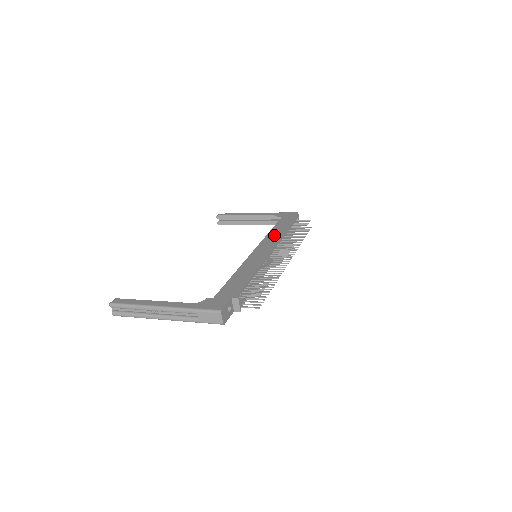
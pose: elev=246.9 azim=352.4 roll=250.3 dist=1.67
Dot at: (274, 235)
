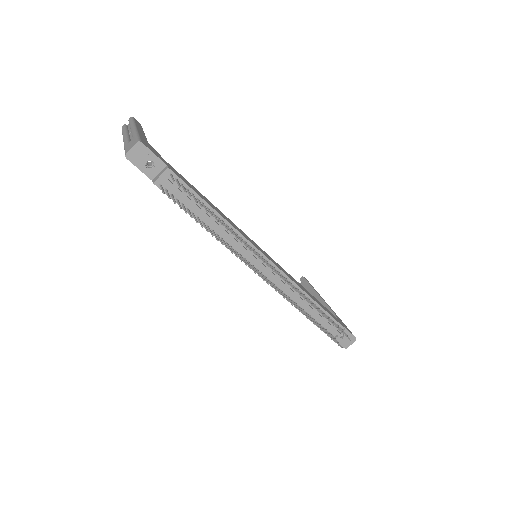
Dot at: occluded
